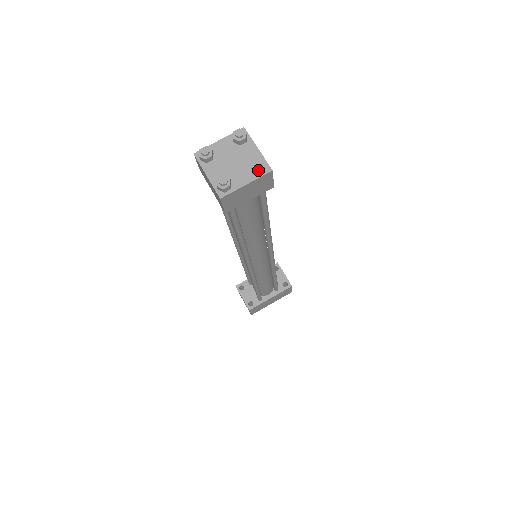
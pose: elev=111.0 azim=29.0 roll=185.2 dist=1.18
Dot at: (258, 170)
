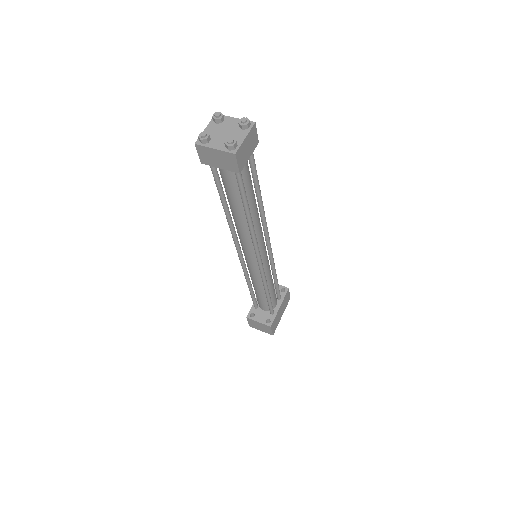
Dot at: (247, 124)
